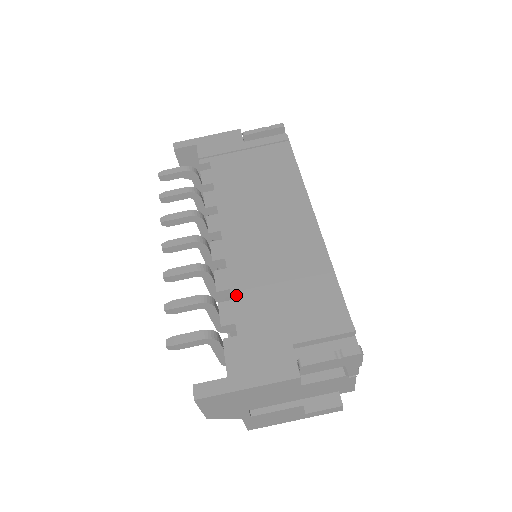
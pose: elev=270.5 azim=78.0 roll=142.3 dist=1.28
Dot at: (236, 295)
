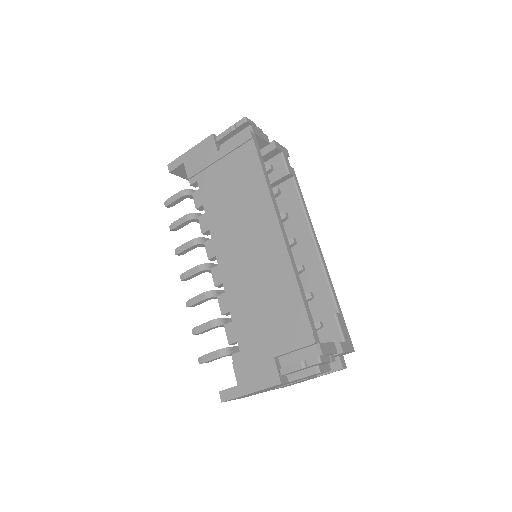
Dot at: (234, 317)
